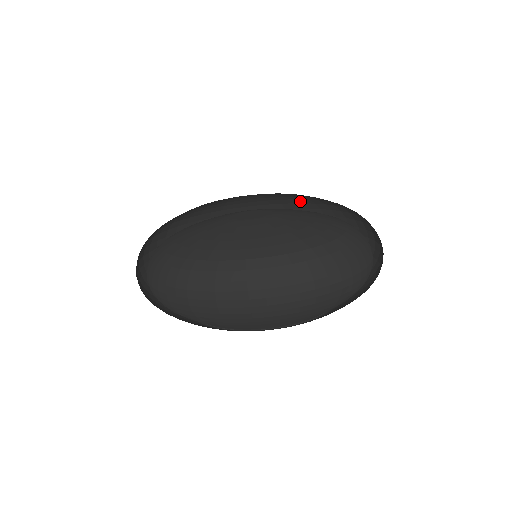
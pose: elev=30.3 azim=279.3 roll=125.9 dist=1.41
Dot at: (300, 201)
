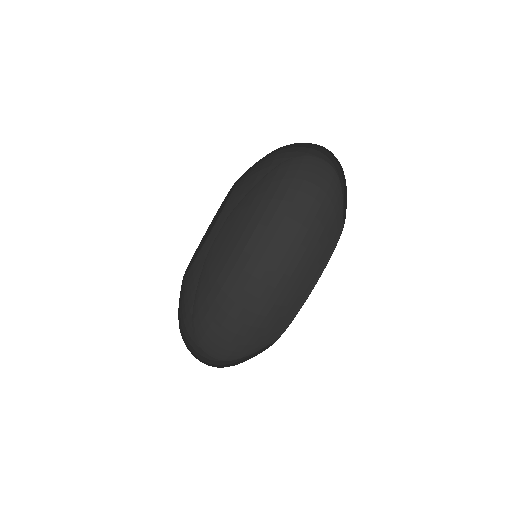
Dot at: occluded
